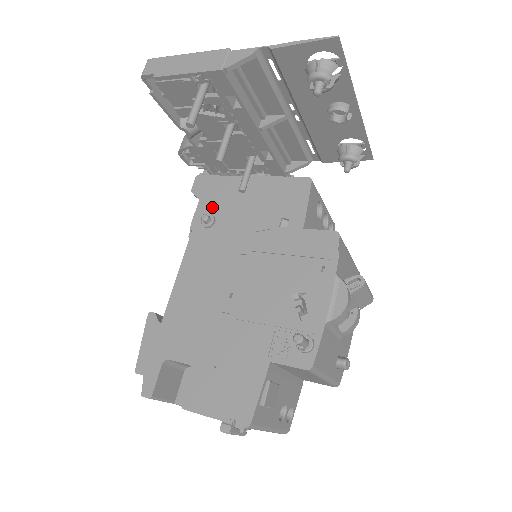
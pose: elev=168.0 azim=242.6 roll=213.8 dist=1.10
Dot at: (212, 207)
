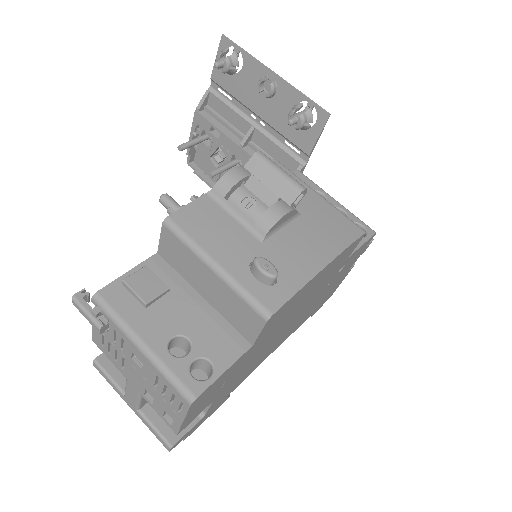
Dot at: occluded
